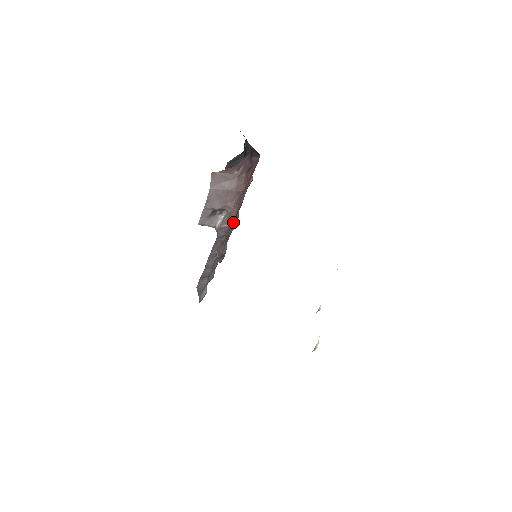
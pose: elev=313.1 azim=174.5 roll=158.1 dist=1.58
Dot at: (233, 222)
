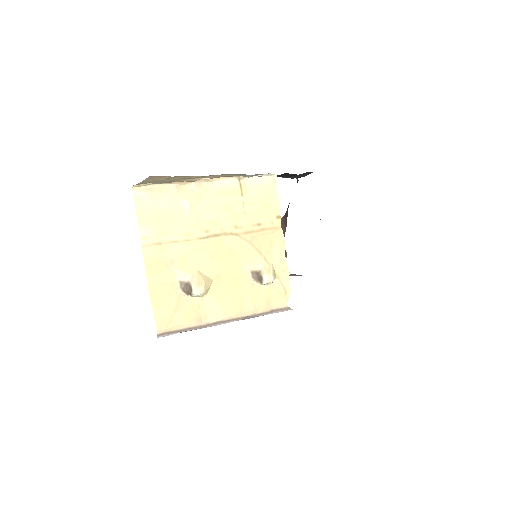
Dot at: occluded
